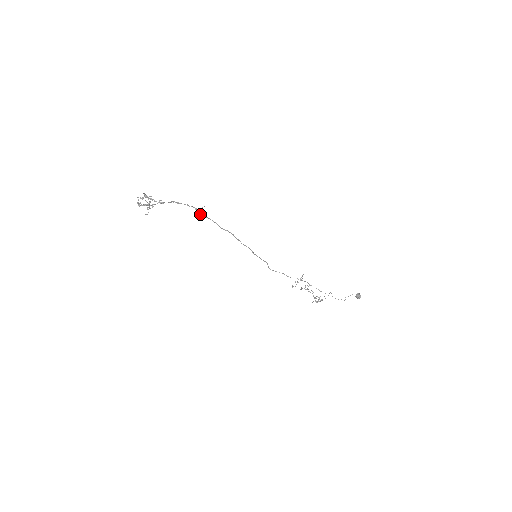
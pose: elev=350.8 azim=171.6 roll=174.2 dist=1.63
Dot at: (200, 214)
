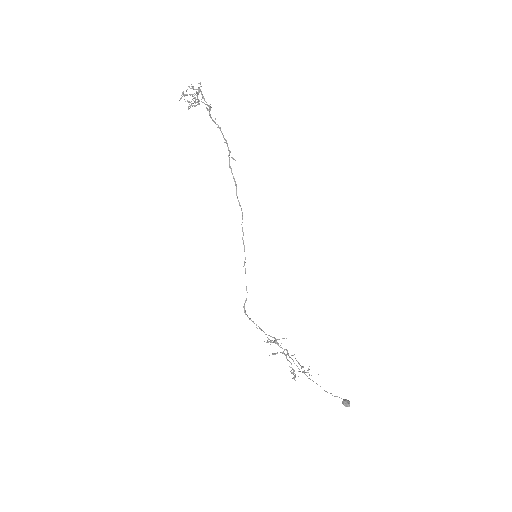
Dot at: (229, 162)
